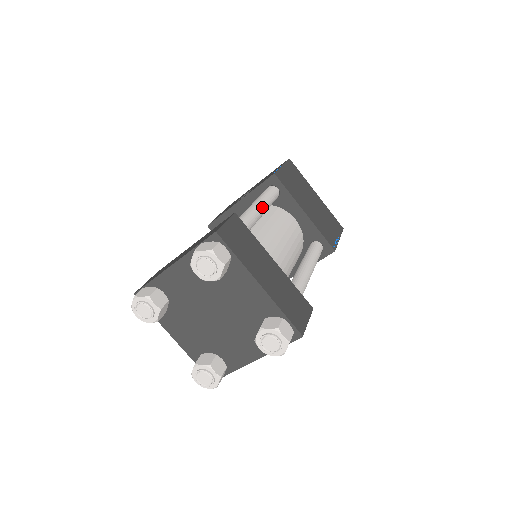
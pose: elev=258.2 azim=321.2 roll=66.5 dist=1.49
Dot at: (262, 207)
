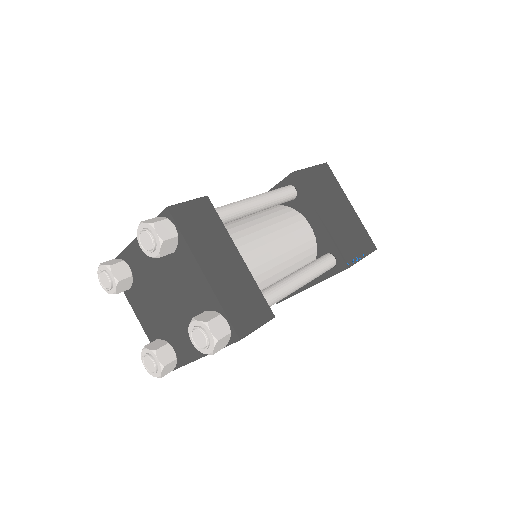
Dot at: (260, 201)
